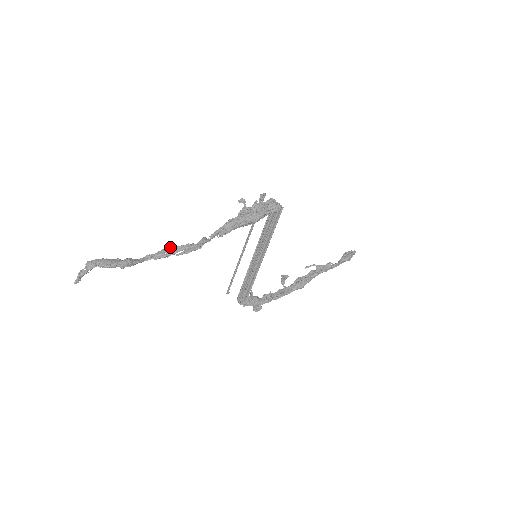
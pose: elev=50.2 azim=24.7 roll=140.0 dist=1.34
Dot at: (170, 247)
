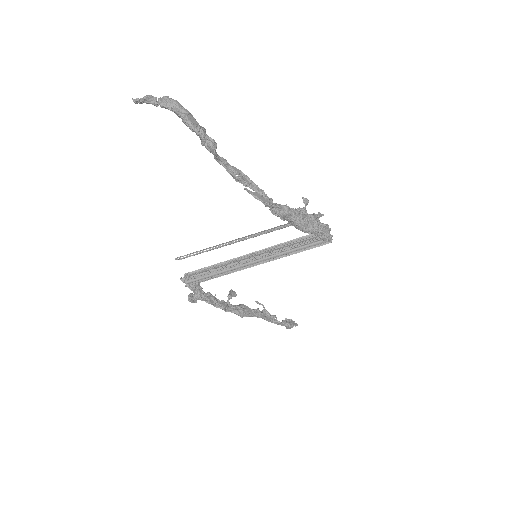
Dot at: (246, 175)
